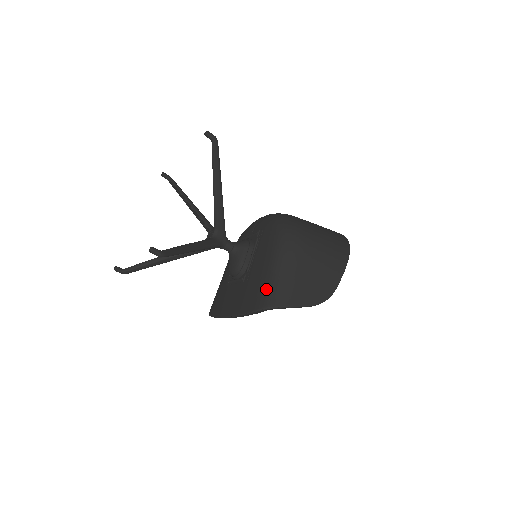
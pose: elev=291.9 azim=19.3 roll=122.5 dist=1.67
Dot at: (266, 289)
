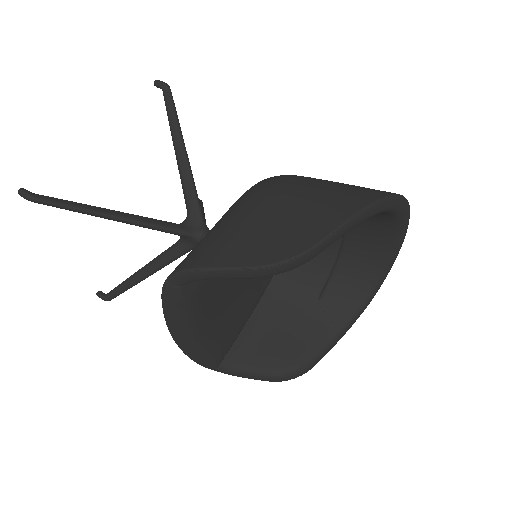
Dot at: (188, 254)
